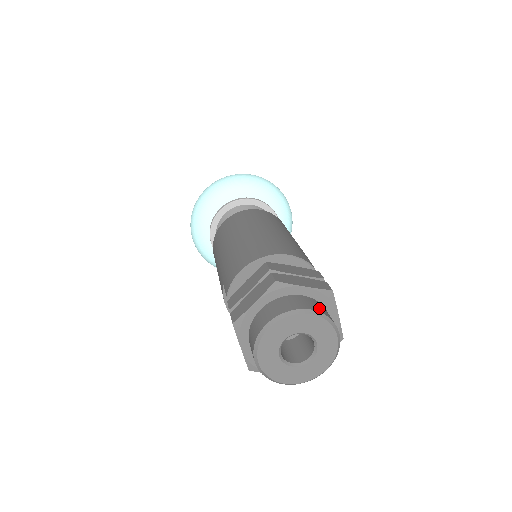
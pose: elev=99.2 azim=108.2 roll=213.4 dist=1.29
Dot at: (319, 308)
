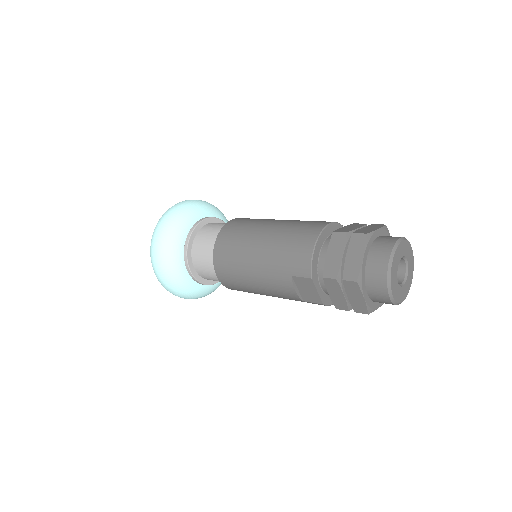
Dot at: occluded
